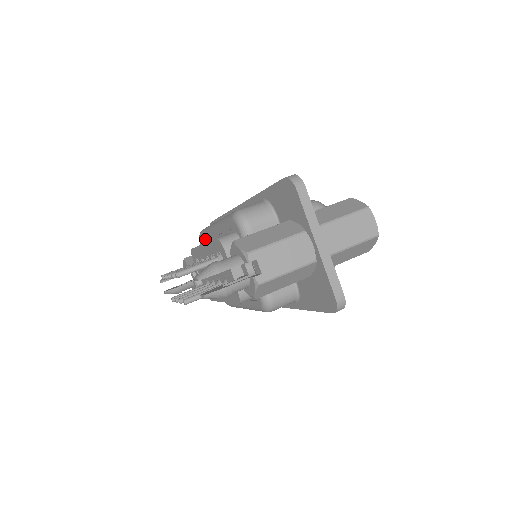
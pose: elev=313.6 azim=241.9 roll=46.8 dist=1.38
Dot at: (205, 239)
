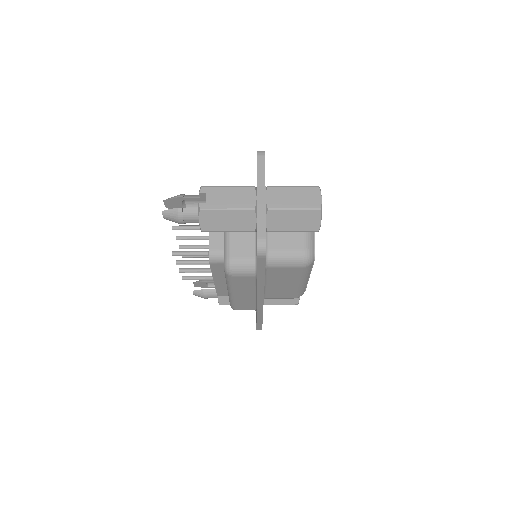
Dot at: occluded
